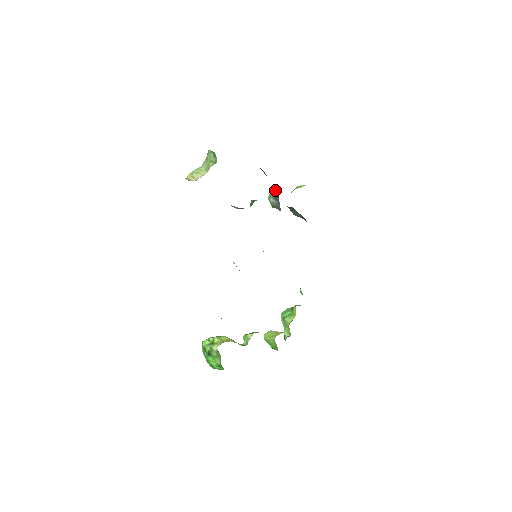
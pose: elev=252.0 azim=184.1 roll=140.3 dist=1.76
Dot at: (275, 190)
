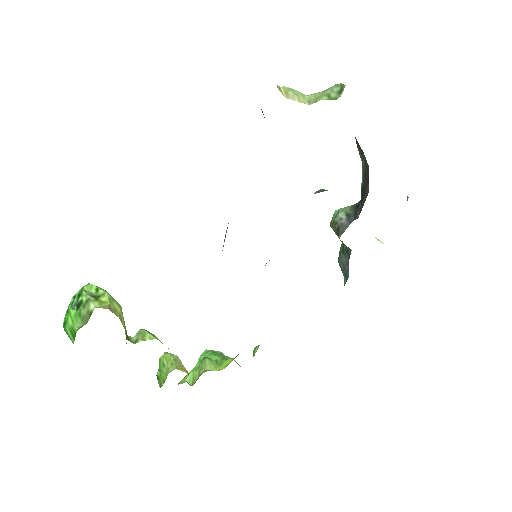
Dot at: (359, 206)
